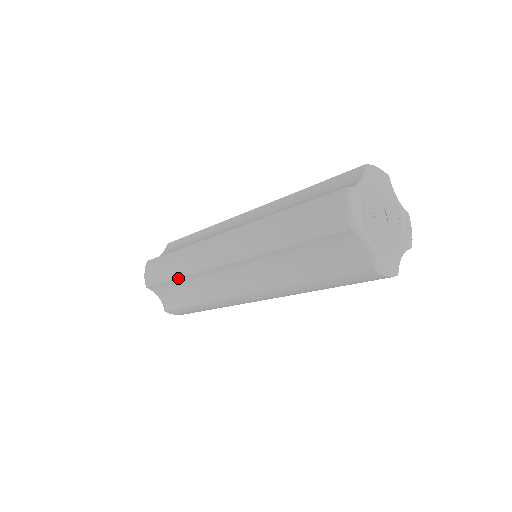
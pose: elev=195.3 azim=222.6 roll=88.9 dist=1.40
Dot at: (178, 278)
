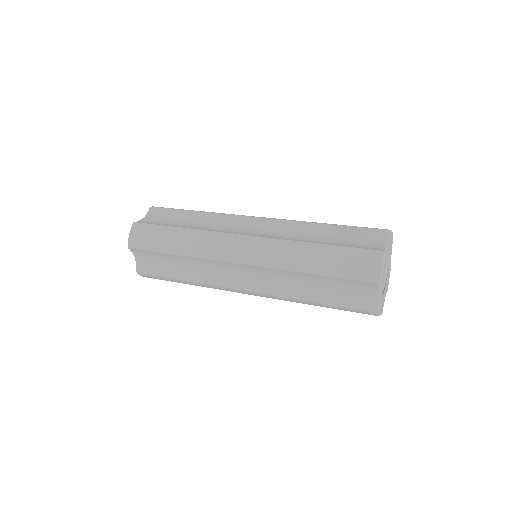
Dot at: (178, 255)
